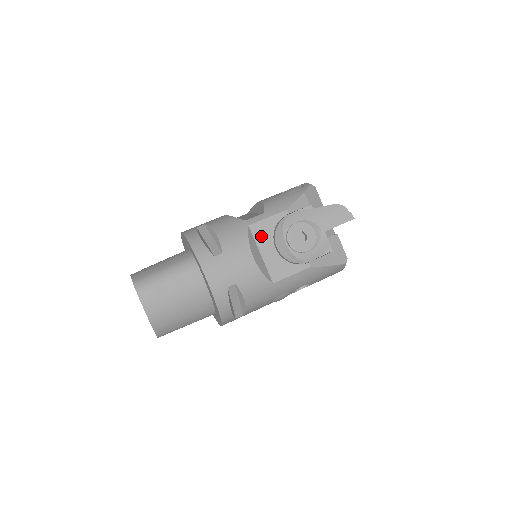
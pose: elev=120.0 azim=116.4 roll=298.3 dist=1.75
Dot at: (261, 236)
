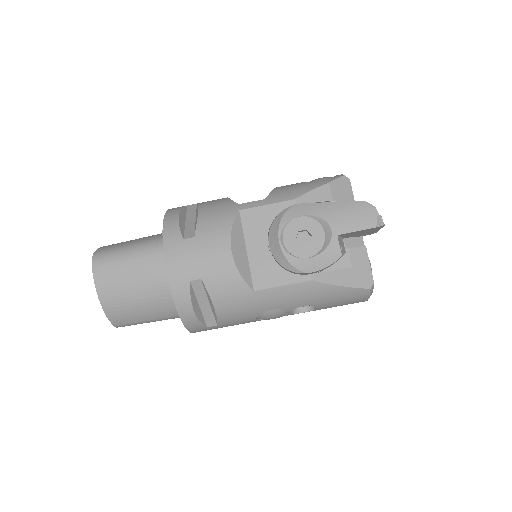
Dot at: (252, 227)
